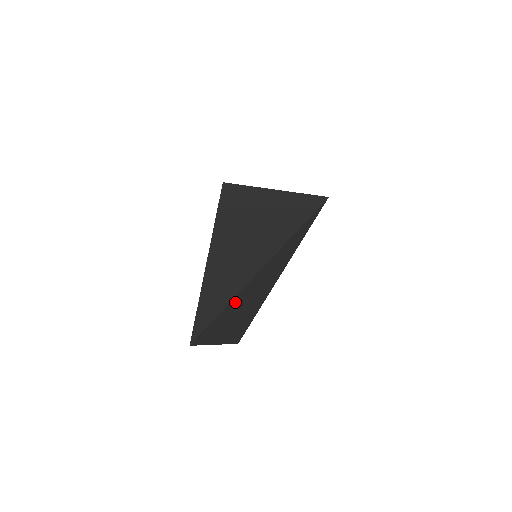
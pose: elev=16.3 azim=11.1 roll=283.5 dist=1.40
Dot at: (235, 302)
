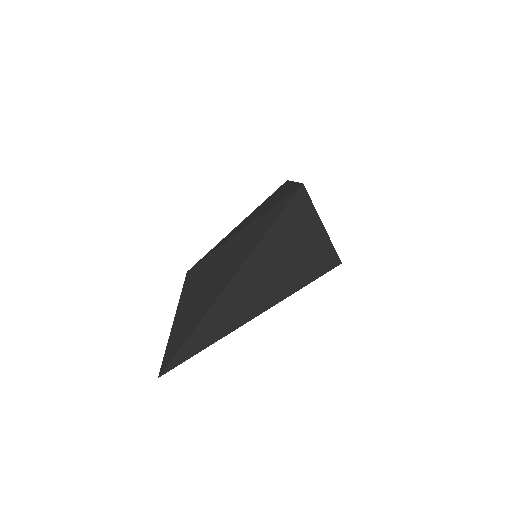
Dot at: occluded
